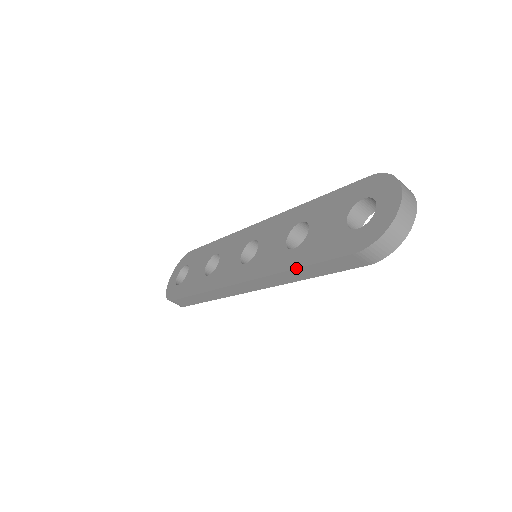
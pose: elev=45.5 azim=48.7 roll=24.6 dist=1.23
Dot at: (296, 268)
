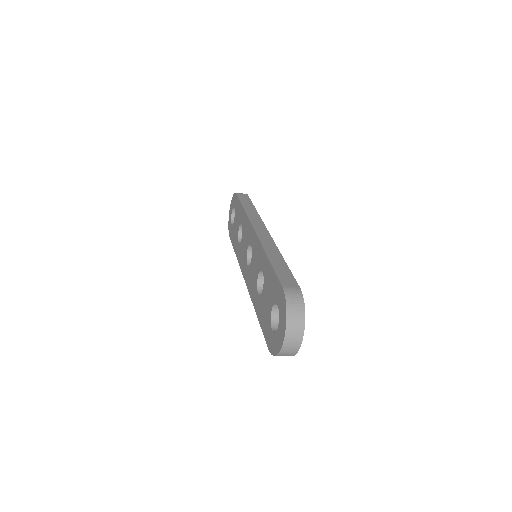
Dot at: occluded
